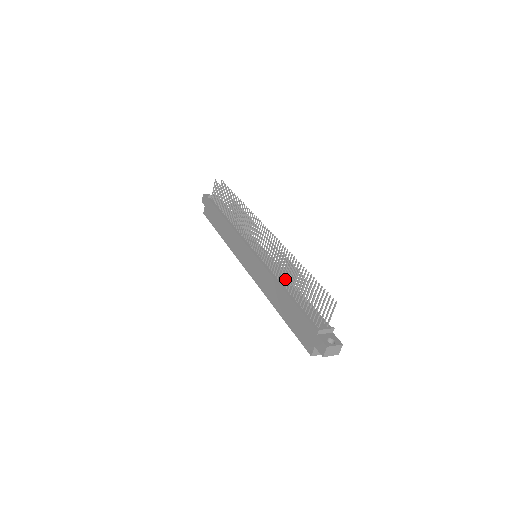
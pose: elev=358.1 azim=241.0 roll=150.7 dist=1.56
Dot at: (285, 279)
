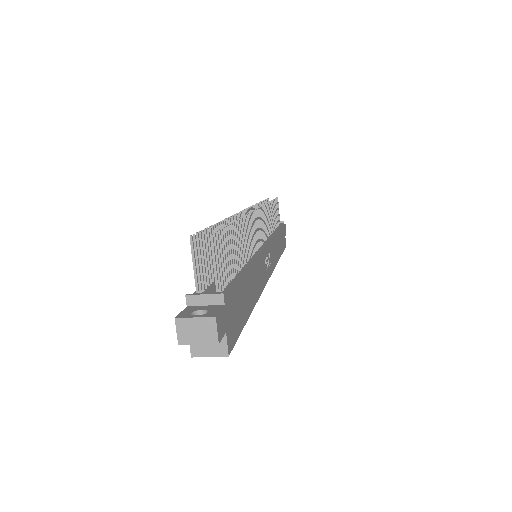
Dot at: occluded
